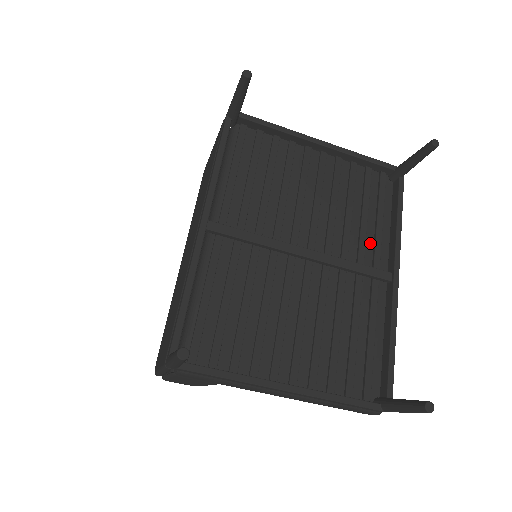
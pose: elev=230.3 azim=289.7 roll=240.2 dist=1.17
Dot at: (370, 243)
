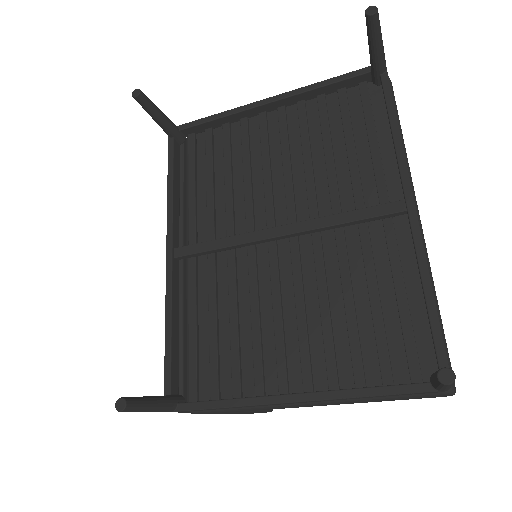
Dot at: (369, 177)
